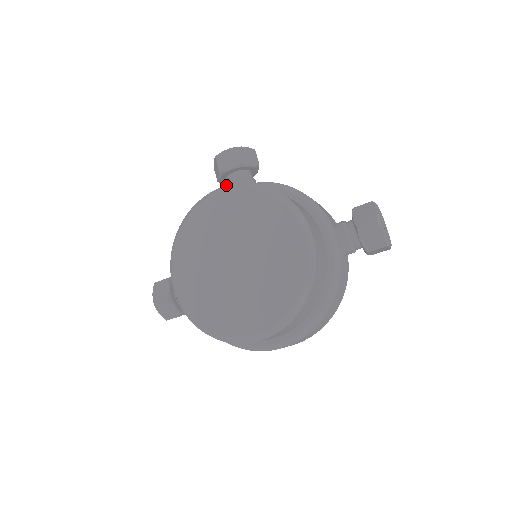
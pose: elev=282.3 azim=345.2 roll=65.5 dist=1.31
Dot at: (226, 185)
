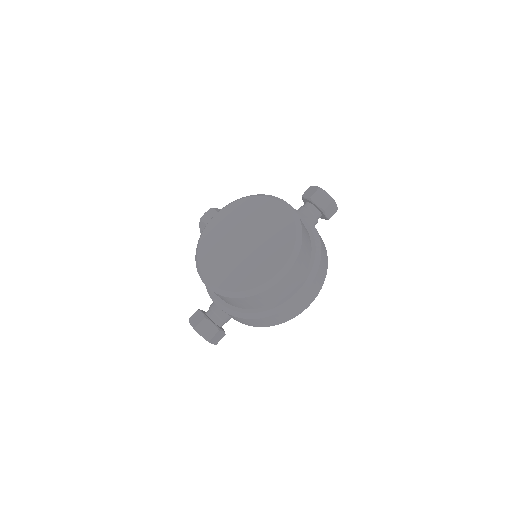
Dot at: occluded
